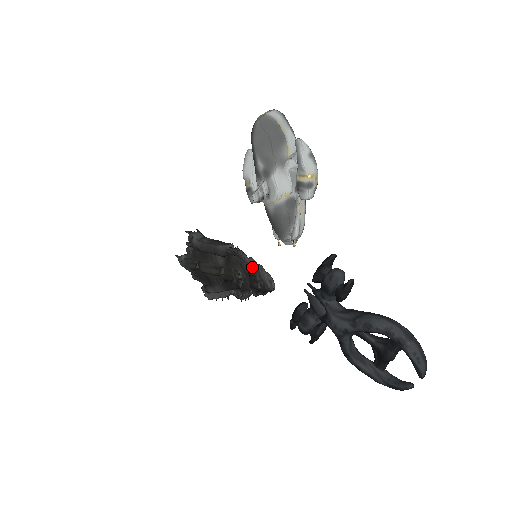
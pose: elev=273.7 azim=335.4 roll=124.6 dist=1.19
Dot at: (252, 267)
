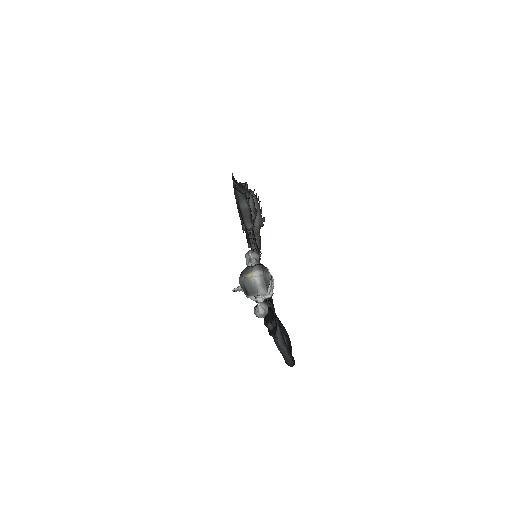
Dot at: occluded
